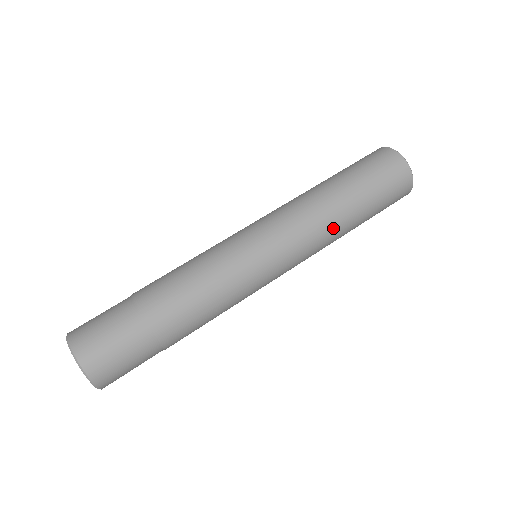
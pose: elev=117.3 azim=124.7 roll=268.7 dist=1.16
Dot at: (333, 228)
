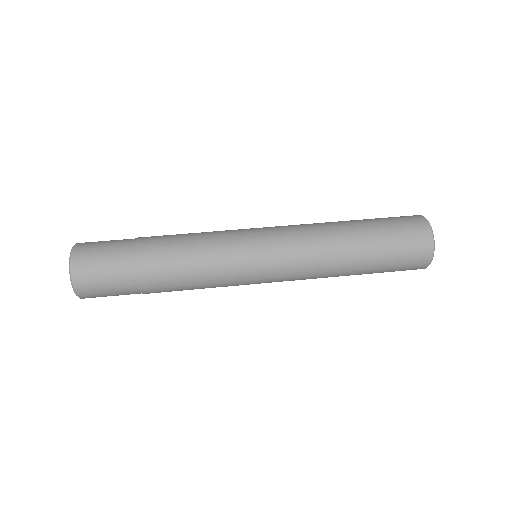
Dot at: (332, 261)
